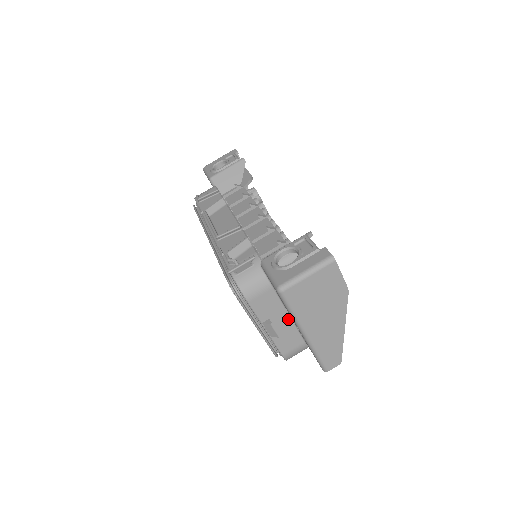
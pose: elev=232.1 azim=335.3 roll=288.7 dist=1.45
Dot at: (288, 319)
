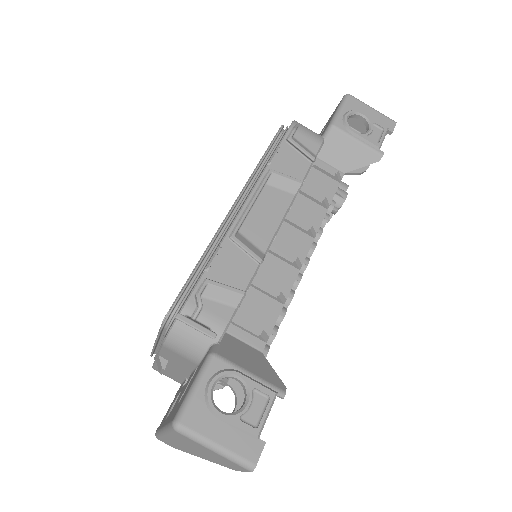
Dot at: (185, 374)
